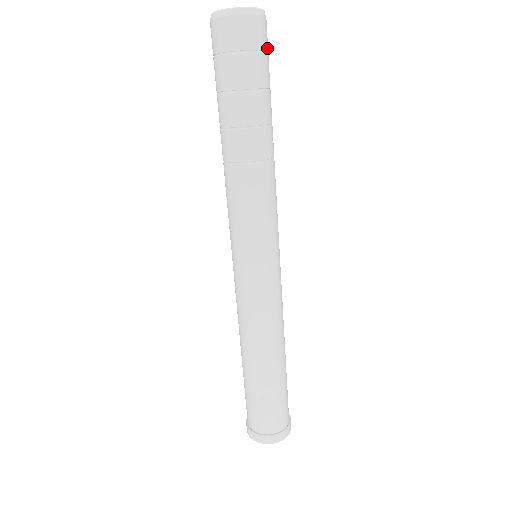
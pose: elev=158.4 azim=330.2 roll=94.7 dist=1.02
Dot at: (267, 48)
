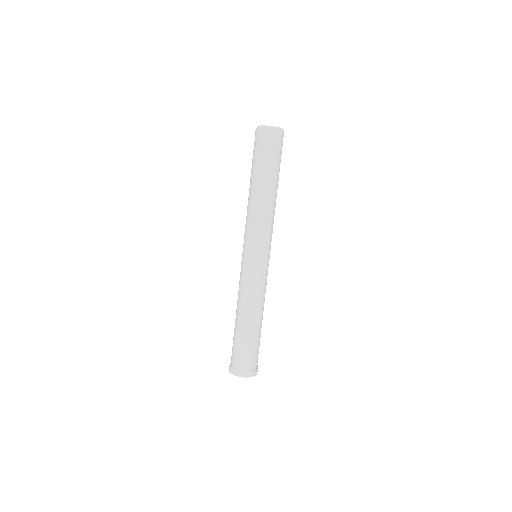
Dot at: (274, 145)
